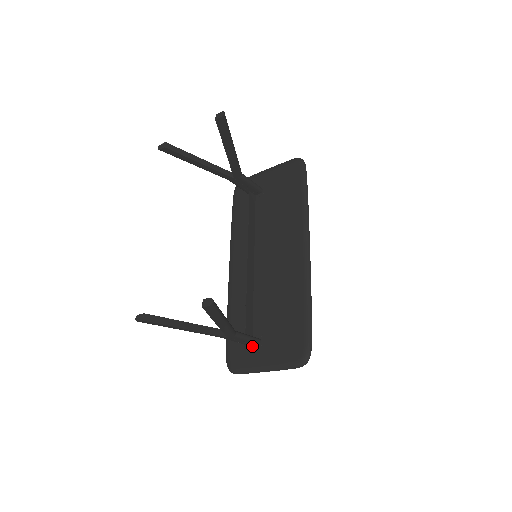
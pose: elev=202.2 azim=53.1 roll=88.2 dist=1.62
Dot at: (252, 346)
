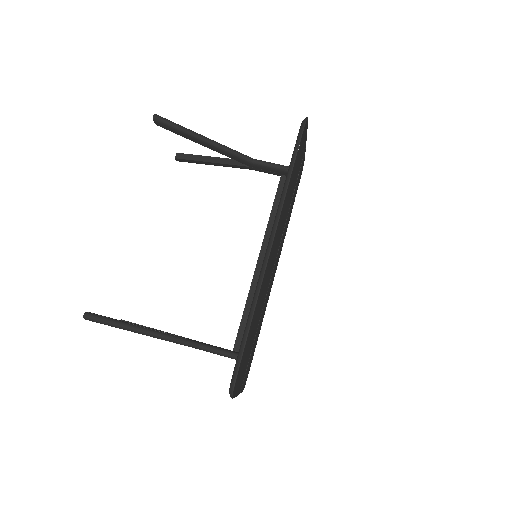
Dot at: occluded
